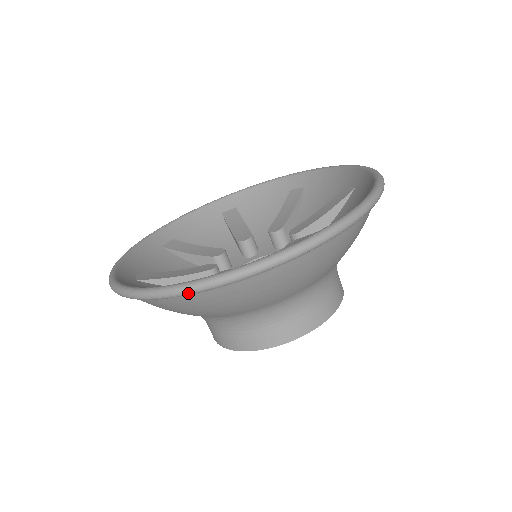
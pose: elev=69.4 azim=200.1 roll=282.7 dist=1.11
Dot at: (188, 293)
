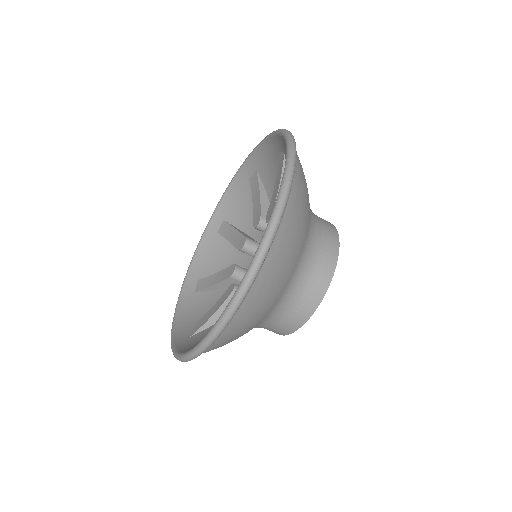
Dot at: (272, 238)
